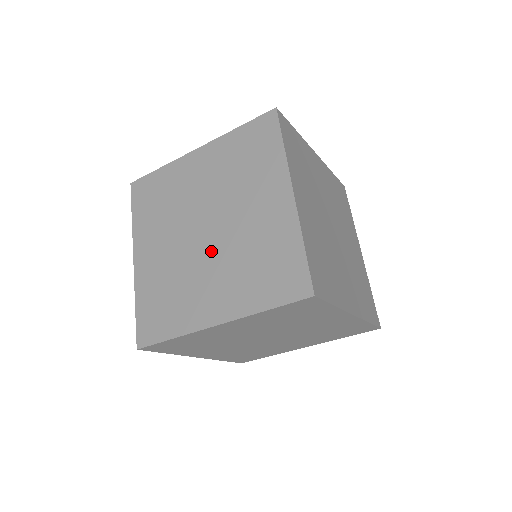
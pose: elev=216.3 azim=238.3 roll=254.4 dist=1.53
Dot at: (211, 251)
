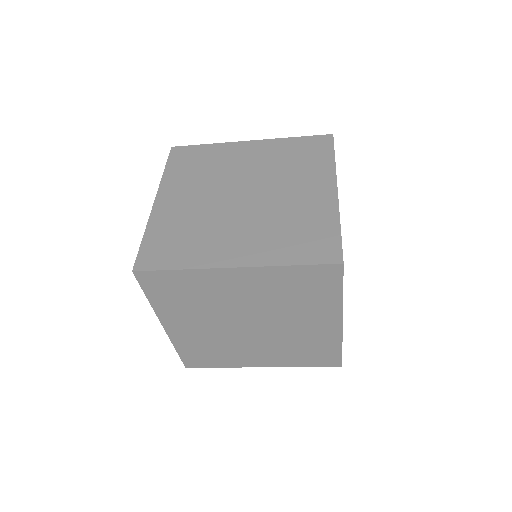
Dot at: (256, 337)
